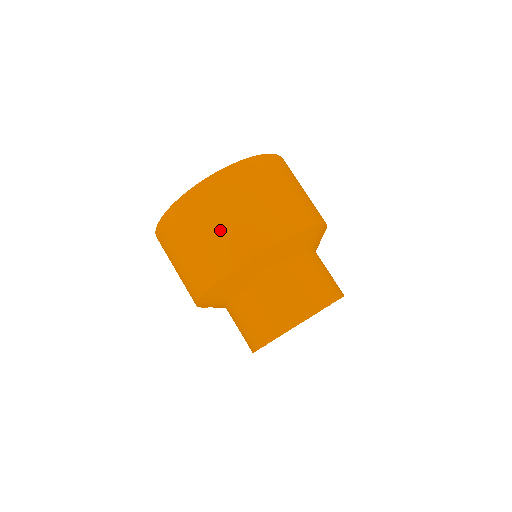
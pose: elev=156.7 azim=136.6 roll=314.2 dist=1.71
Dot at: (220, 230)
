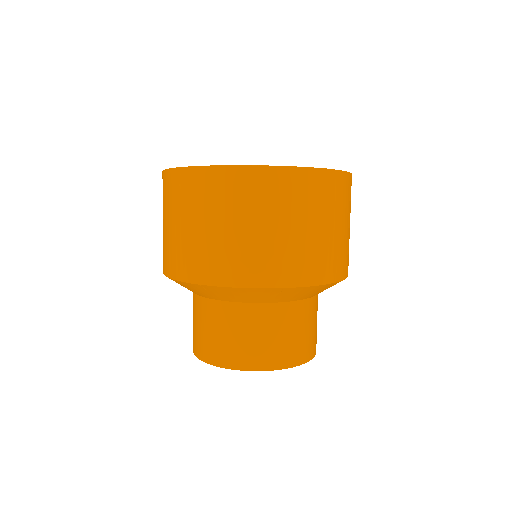
Dot at: (188, 233)
